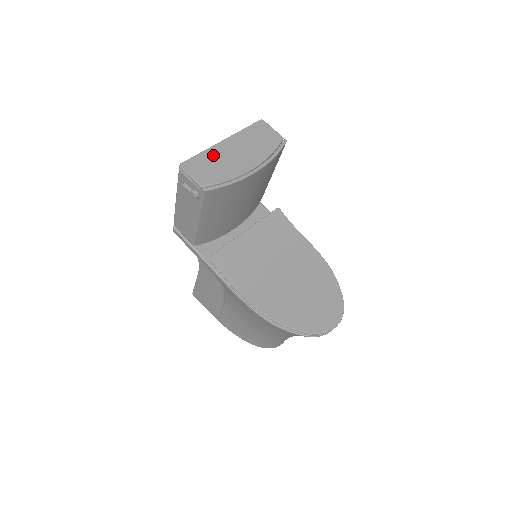
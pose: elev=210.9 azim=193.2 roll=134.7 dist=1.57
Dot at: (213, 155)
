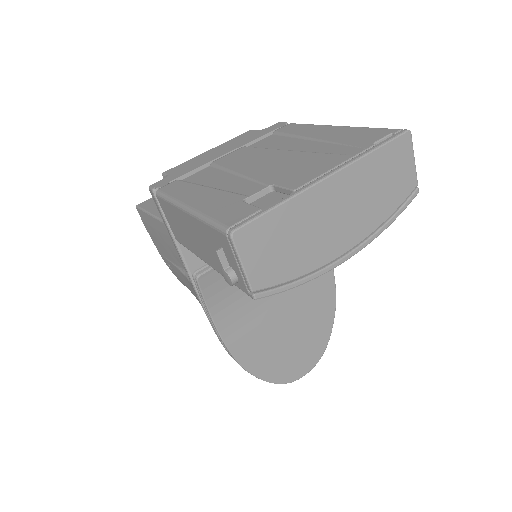
Dot at: (298, 214)
